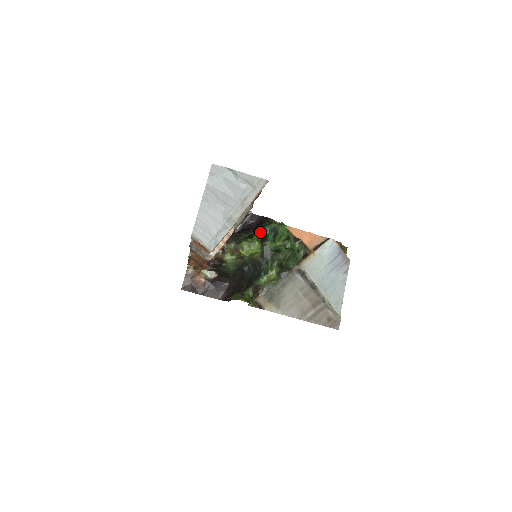
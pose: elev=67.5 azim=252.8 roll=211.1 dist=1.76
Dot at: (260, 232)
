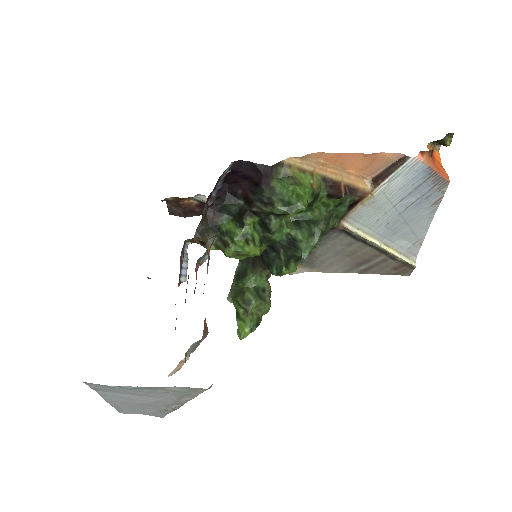
Dot at: (255, 213)
